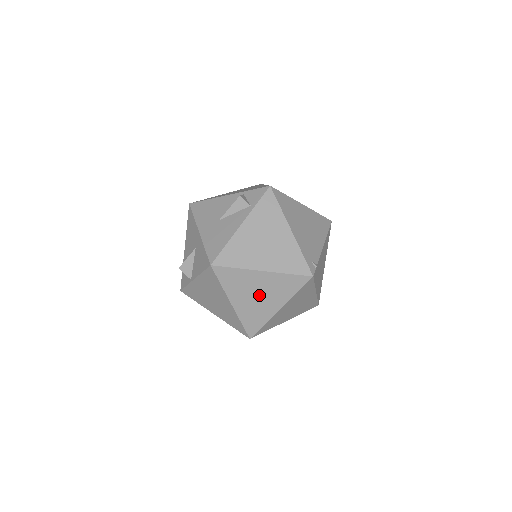
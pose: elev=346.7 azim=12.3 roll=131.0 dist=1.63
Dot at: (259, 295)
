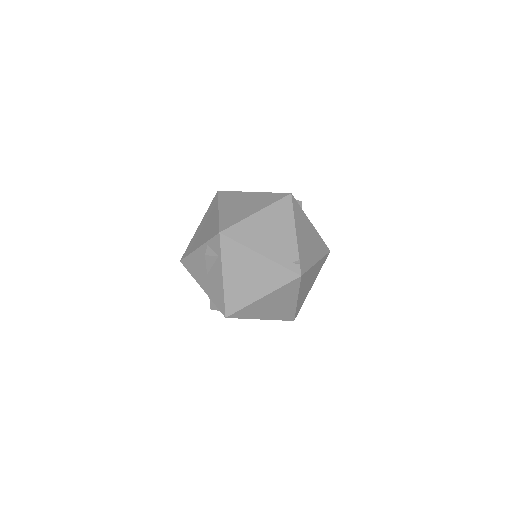
Dot at: (275, 305)
